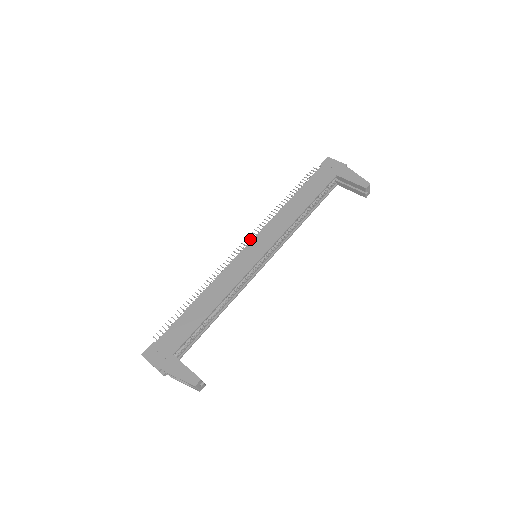
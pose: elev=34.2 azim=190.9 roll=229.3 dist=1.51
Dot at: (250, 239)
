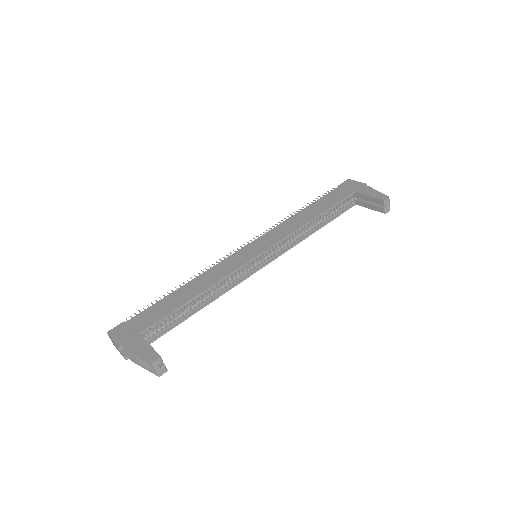
Dot at: occluded
